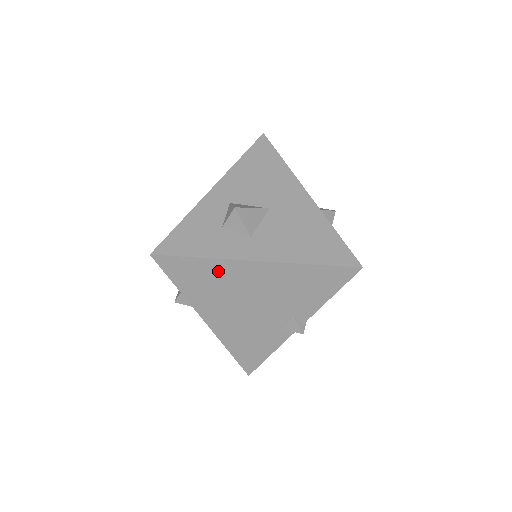
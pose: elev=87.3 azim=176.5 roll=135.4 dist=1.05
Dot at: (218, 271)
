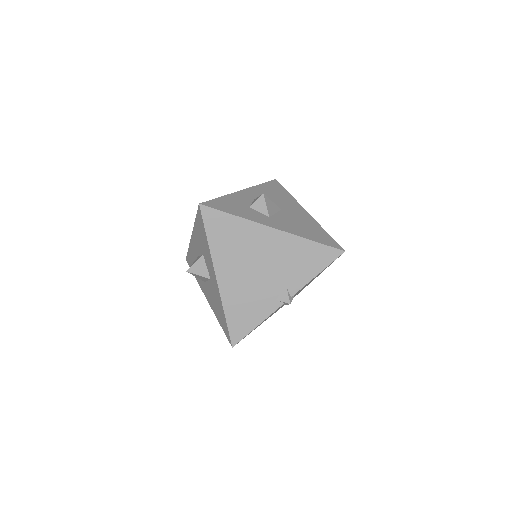
Dot at: (243, 230)
